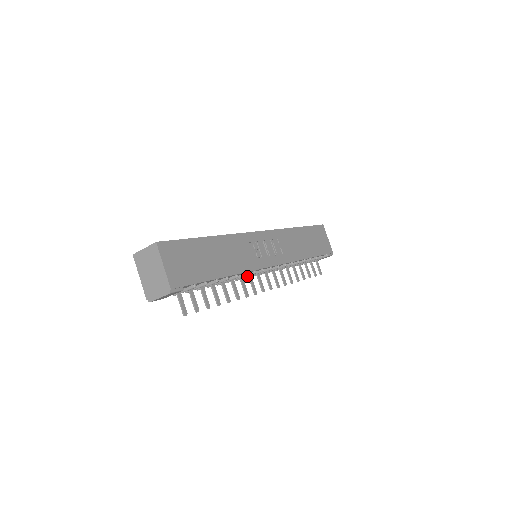
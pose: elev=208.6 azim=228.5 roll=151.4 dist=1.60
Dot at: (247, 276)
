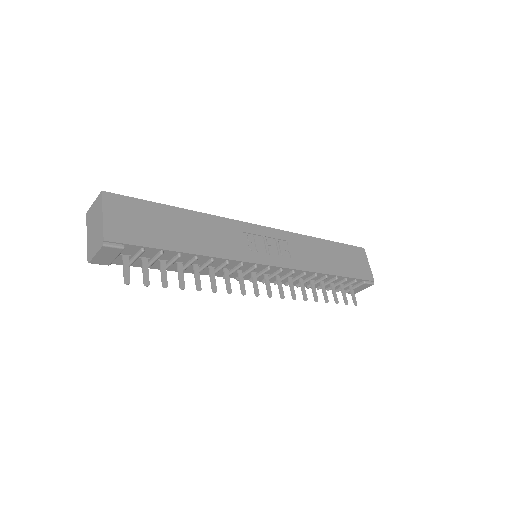
Dot at: (234, 270)
